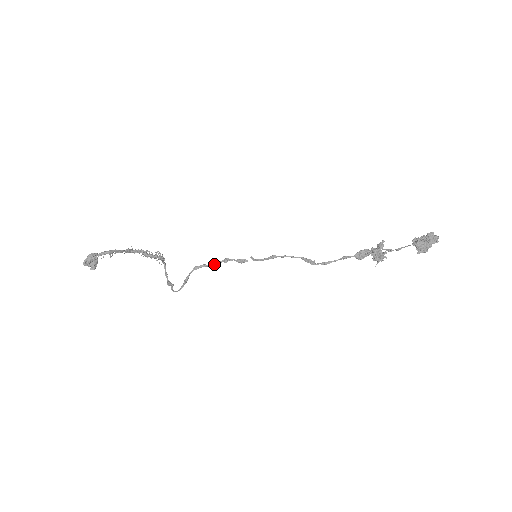
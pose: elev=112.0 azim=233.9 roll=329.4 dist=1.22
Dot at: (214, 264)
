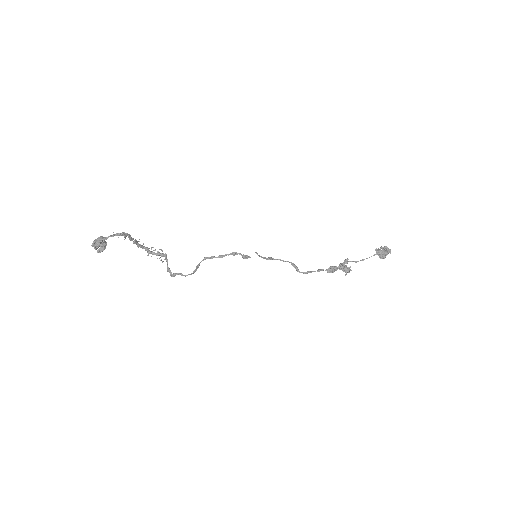
Dot at: (223, 256)
